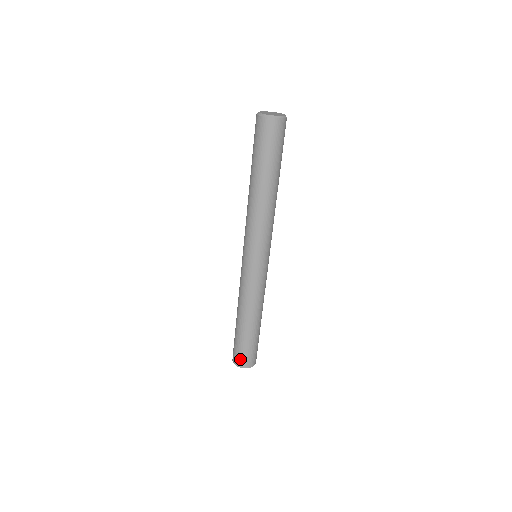
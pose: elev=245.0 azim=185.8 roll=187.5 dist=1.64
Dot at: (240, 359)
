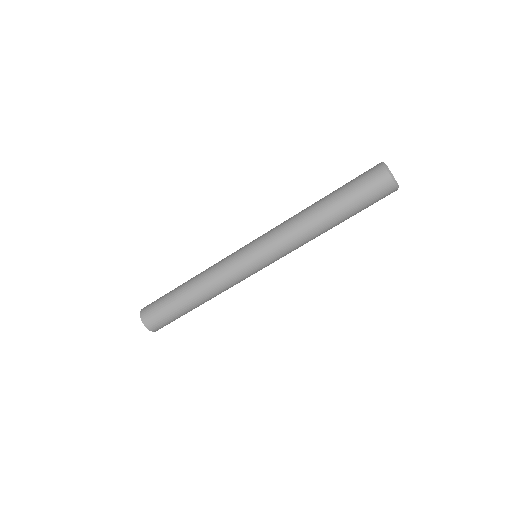
Dot at: (150, 316)
